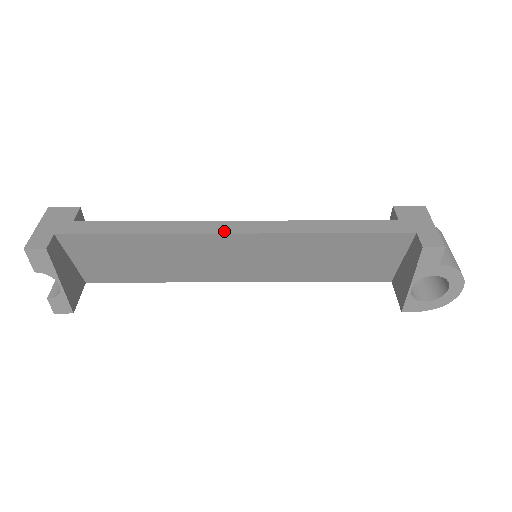
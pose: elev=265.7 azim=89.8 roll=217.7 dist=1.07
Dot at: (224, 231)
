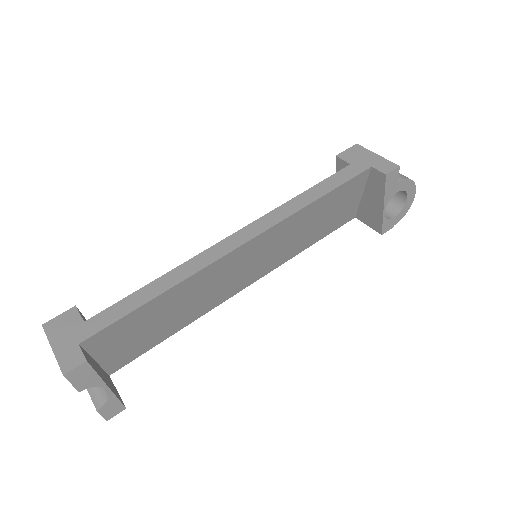
Dot at: (232, 248)
